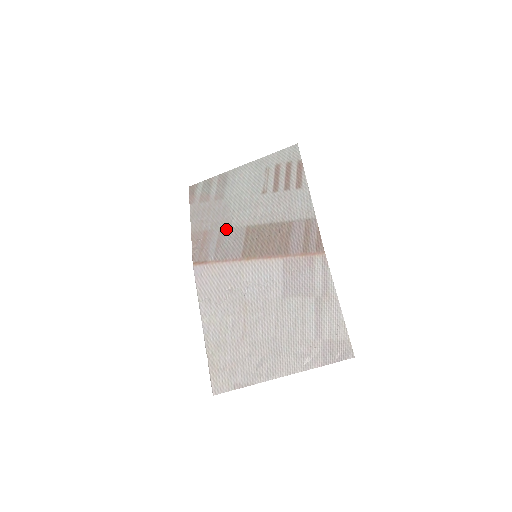
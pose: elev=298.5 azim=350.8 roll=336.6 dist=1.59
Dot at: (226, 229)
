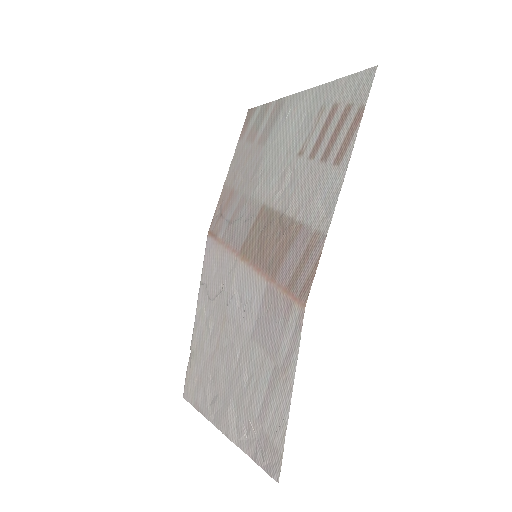
Dot at: (247, 198)
